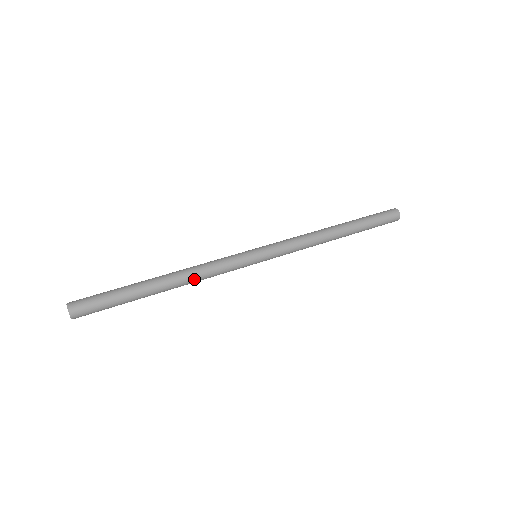
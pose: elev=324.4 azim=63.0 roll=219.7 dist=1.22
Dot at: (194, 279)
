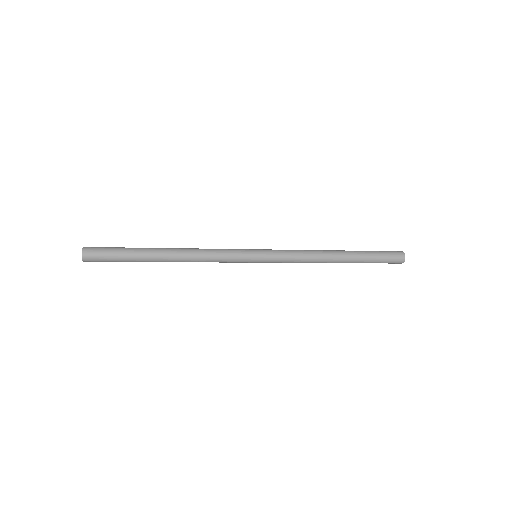
Dot at: (194, 250)
